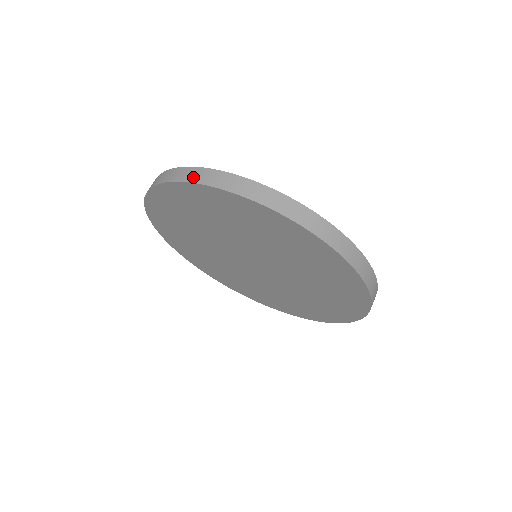
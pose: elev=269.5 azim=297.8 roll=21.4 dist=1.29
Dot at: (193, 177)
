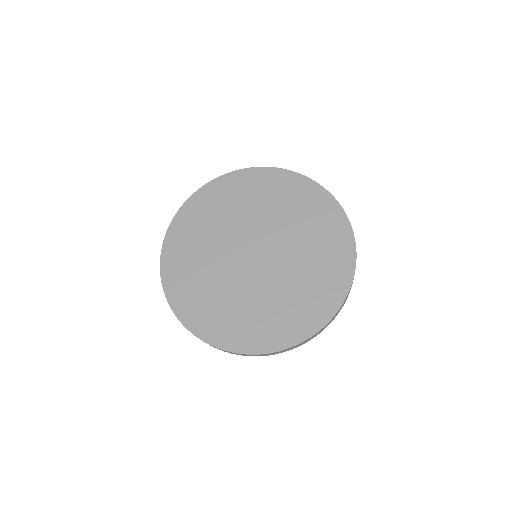
Dot at: (284, 170)
